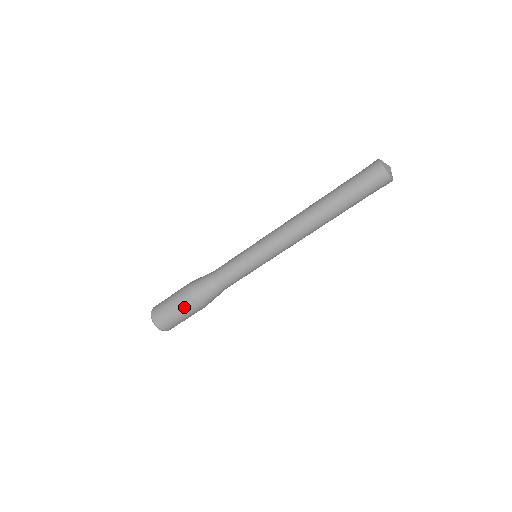
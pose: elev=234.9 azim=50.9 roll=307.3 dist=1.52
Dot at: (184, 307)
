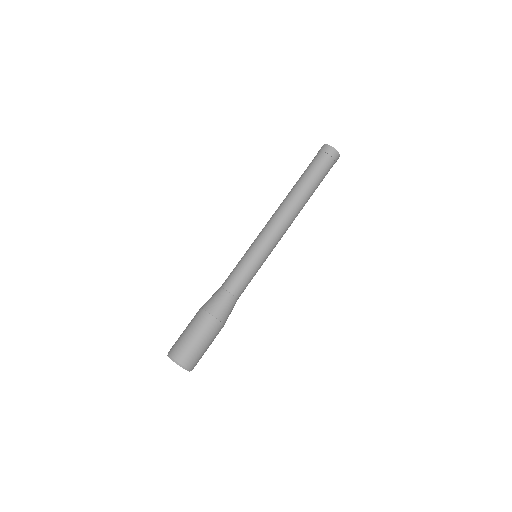
Dot at: (195, 322)
